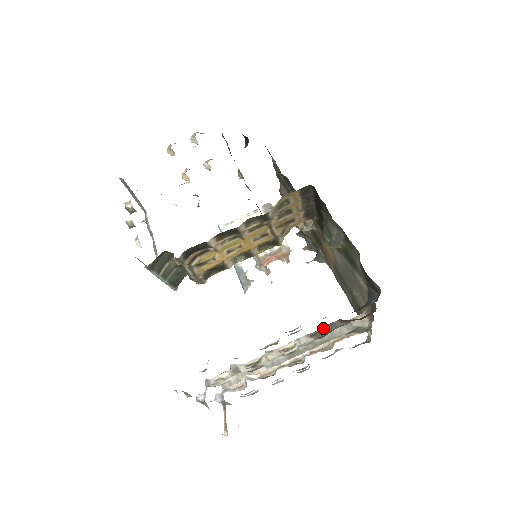
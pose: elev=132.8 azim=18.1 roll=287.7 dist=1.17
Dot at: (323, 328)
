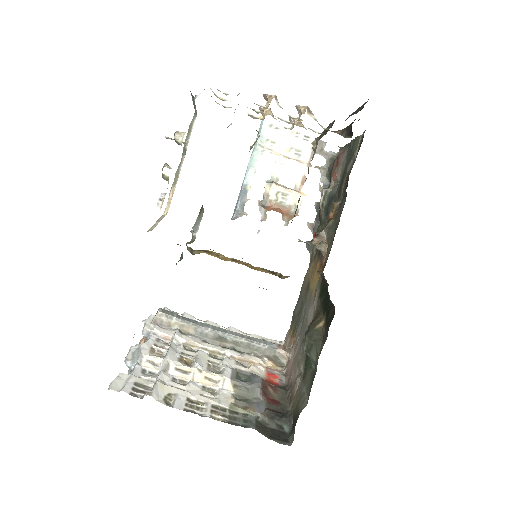
Dot at: (246, 386)
